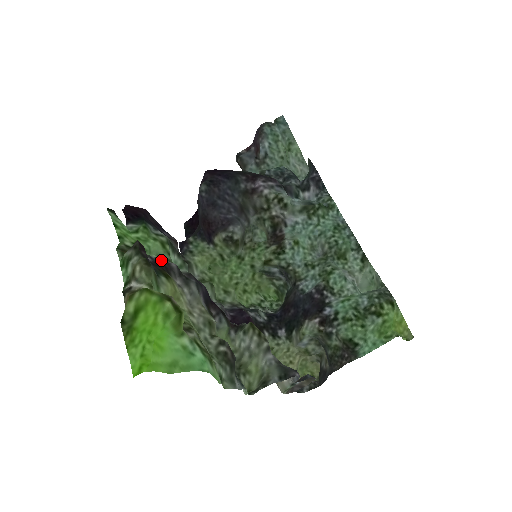
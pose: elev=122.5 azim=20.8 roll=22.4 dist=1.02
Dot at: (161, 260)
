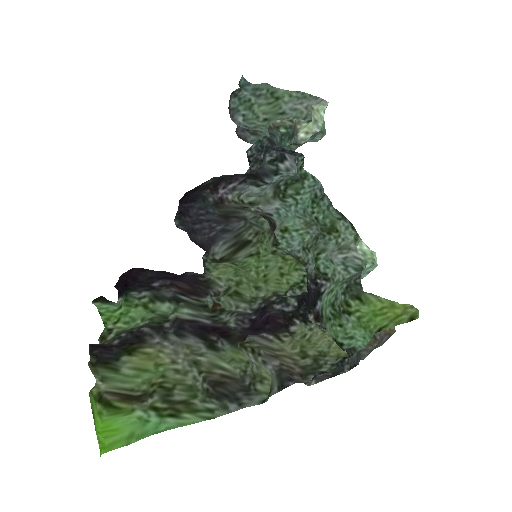
Dot at: (132, 333)
